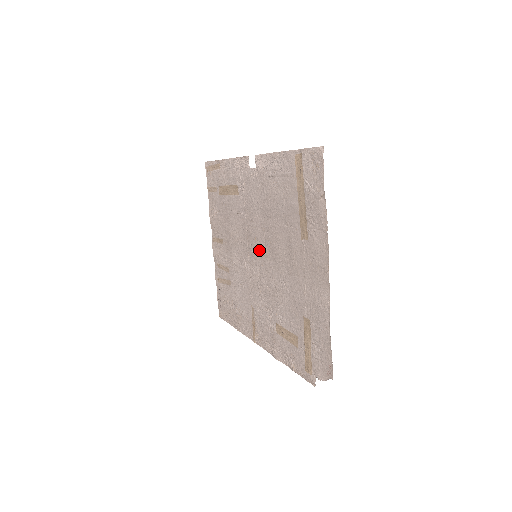
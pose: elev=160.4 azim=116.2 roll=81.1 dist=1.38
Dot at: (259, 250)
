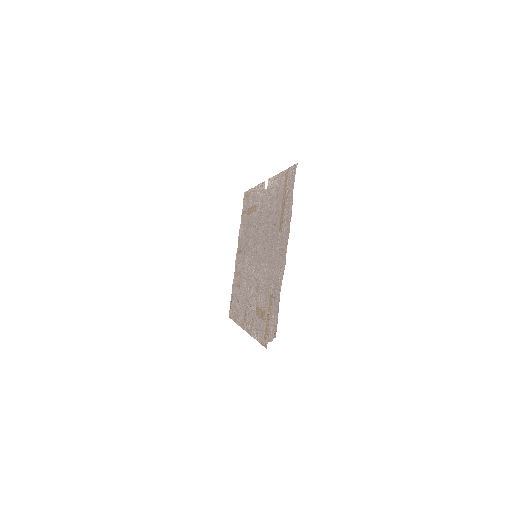
Dot at: (258, 250)
